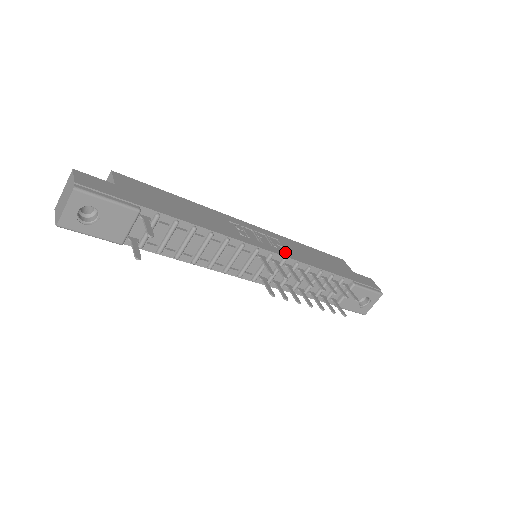
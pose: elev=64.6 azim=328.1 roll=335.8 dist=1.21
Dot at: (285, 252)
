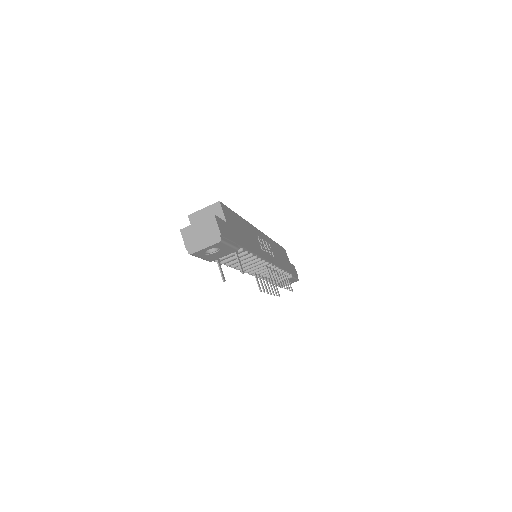
Dot at: (275, 259)
